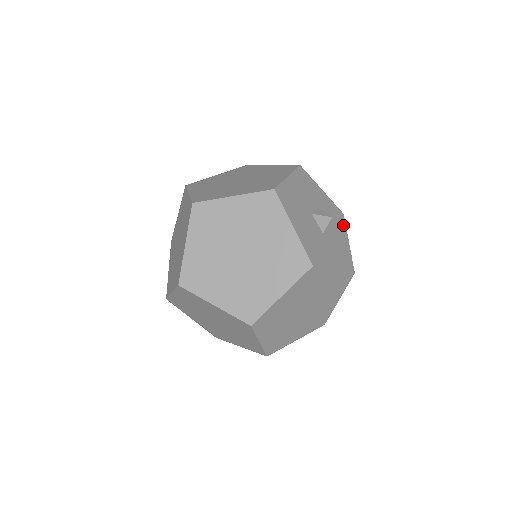
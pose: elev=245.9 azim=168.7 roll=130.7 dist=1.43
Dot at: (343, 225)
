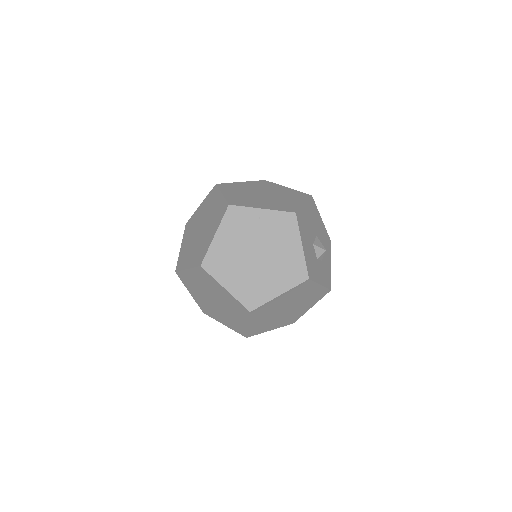
Dot at: (326, 283)
